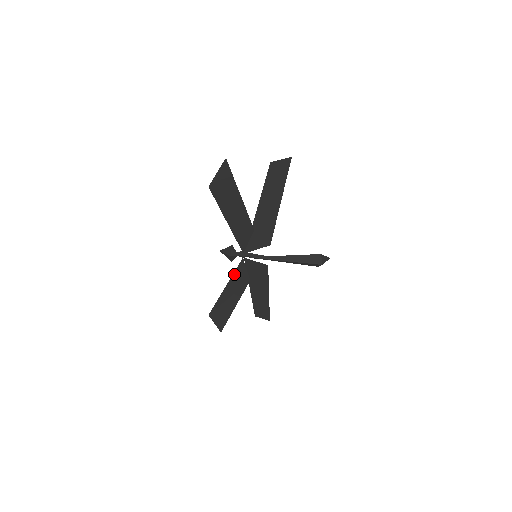
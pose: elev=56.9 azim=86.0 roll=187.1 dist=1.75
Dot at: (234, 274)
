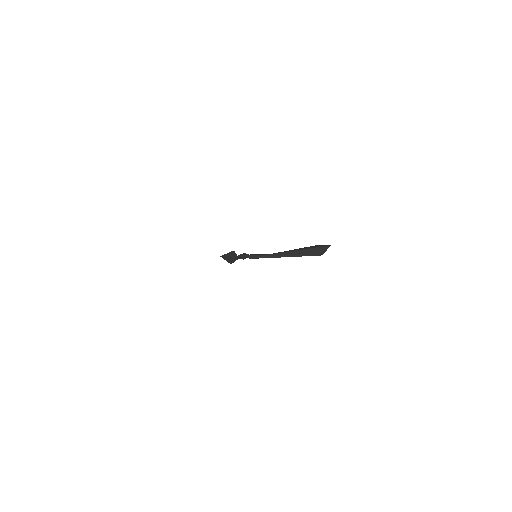
Dot at: occluded
